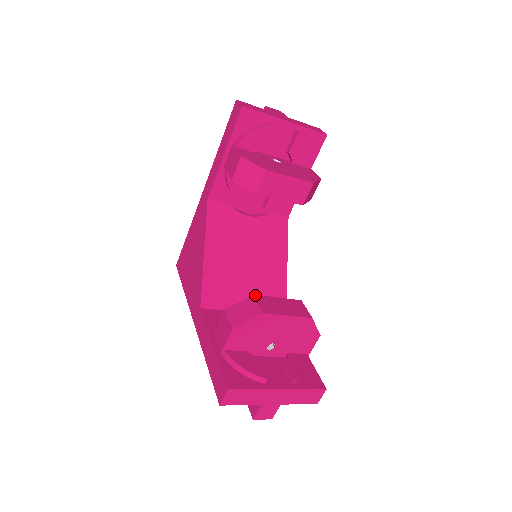
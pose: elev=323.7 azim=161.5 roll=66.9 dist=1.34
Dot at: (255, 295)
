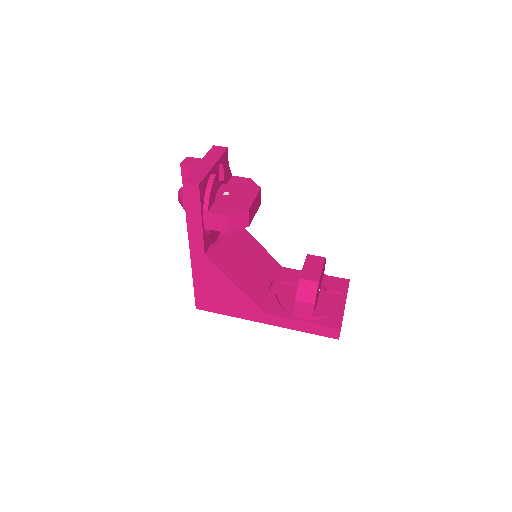
Dot at: (300, 277)
